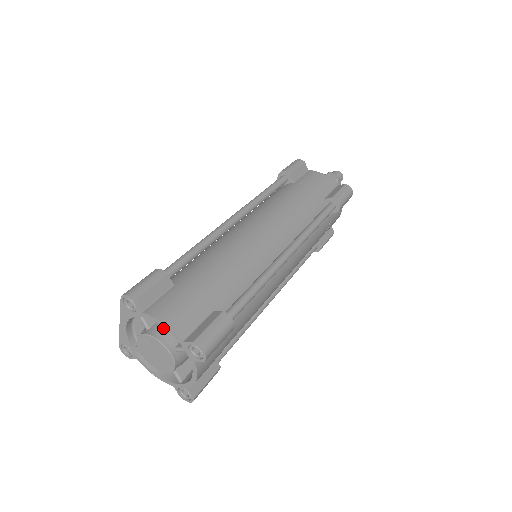
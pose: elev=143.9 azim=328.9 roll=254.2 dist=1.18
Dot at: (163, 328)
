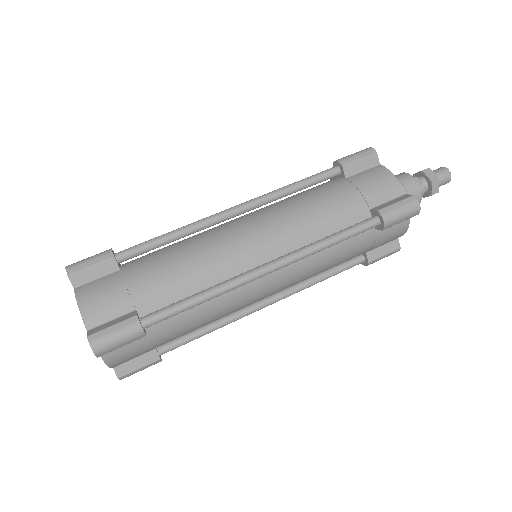
Dot at: occluded
